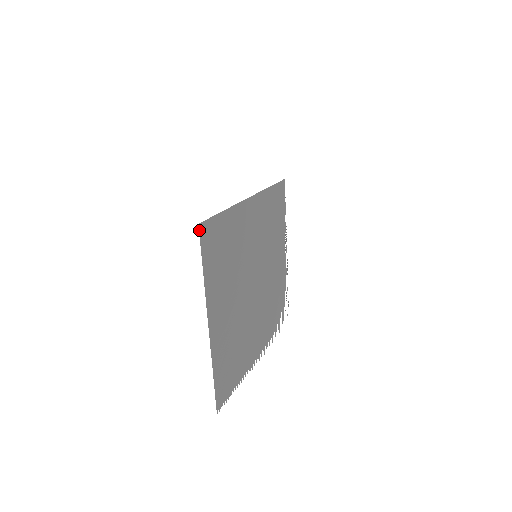
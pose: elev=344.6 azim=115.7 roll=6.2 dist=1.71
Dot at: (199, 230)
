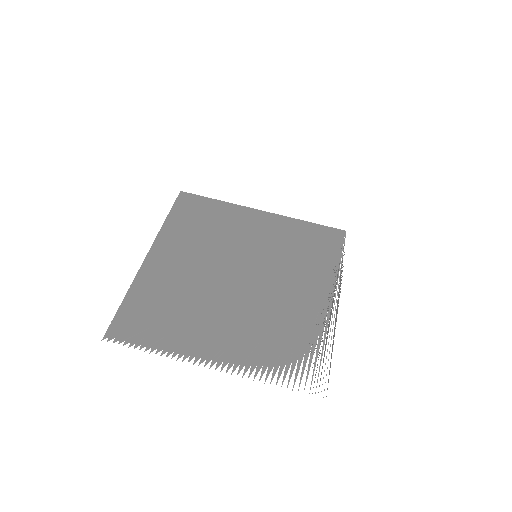
Dot at: (179, 194)
